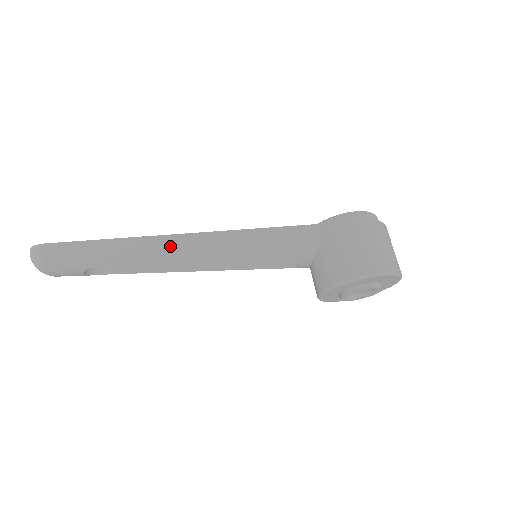
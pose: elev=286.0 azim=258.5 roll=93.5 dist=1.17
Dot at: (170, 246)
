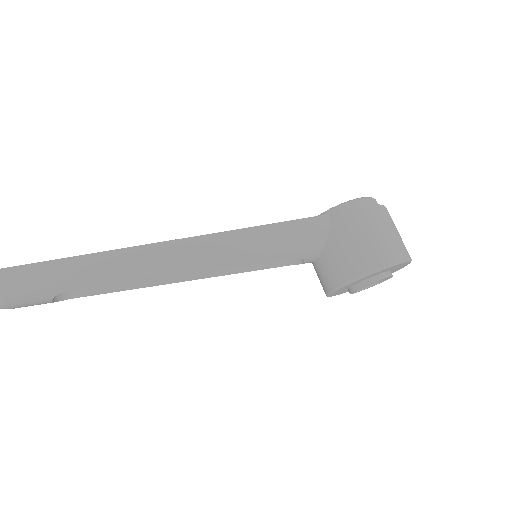
Dot at: (163, 256)
